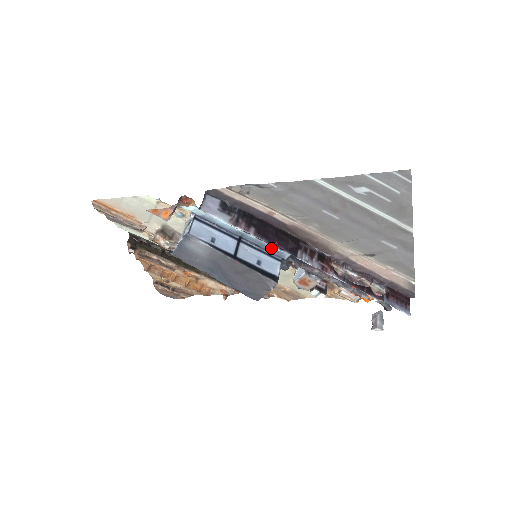
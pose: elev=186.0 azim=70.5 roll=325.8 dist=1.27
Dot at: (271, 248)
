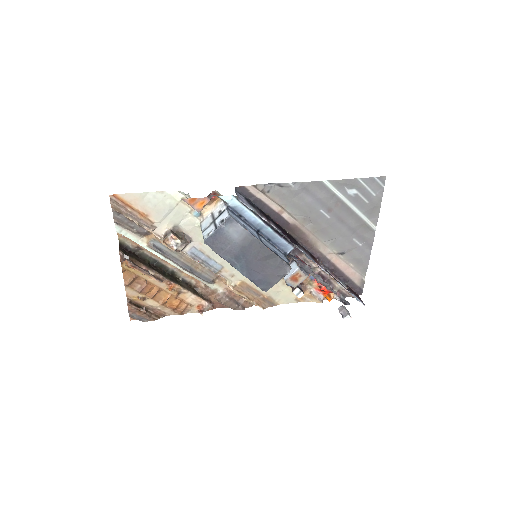
Dot at: (281, 241)
